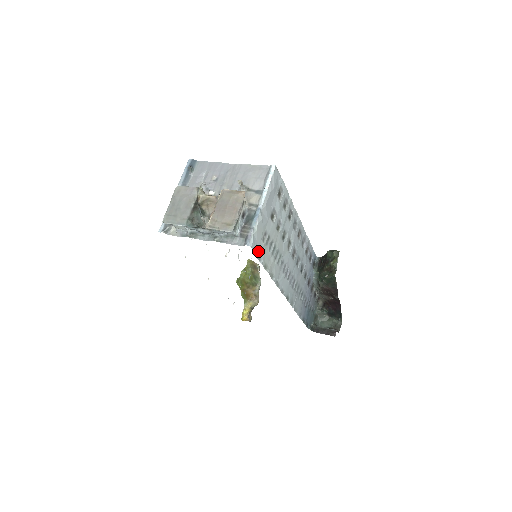
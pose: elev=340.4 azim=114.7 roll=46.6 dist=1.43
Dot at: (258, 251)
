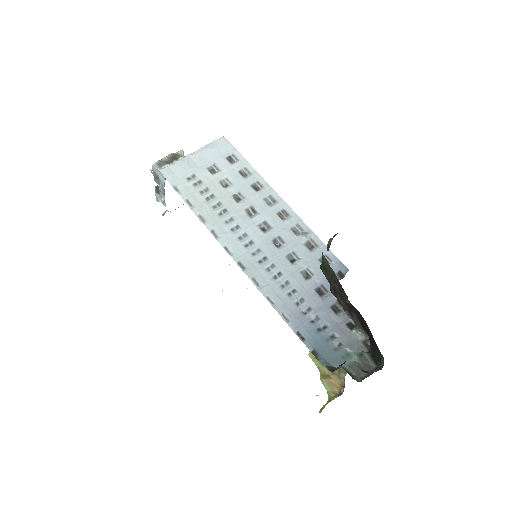
Dot at: (176, 183)
